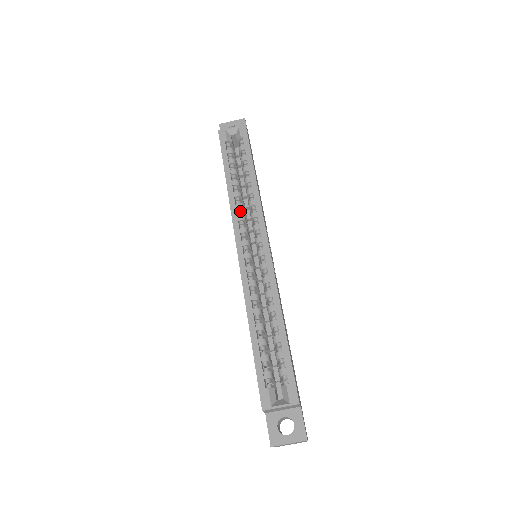
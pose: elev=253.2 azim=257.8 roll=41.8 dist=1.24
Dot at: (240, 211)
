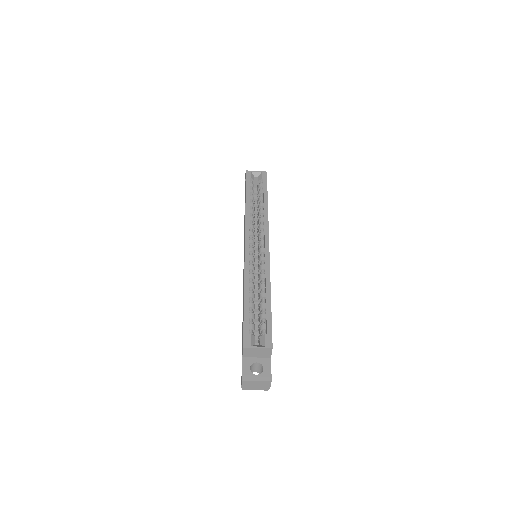
Dot at: (252, 222)
